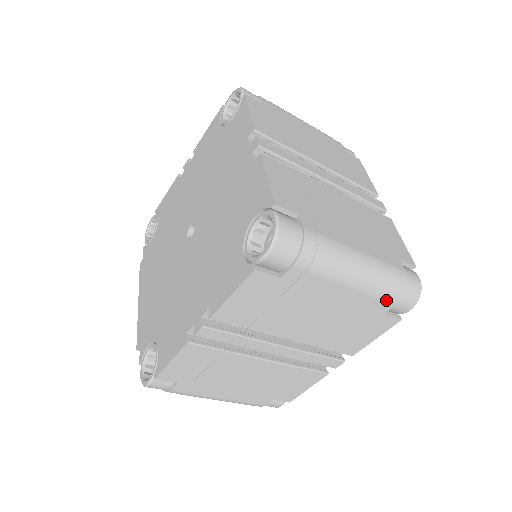
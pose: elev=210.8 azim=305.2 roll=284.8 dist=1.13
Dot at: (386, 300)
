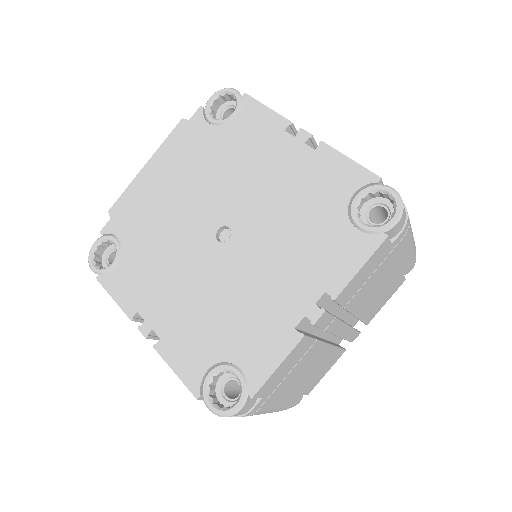
Dot at: occluded
